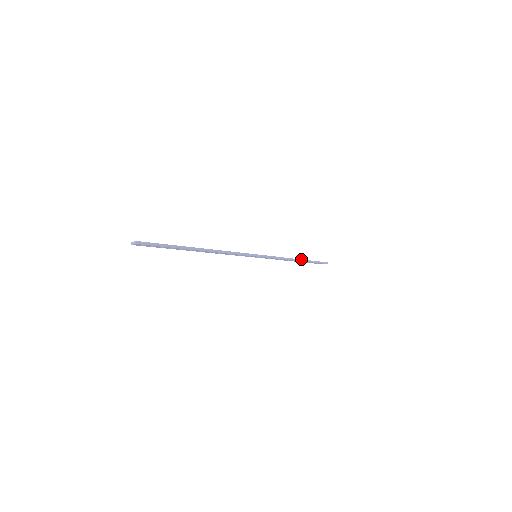
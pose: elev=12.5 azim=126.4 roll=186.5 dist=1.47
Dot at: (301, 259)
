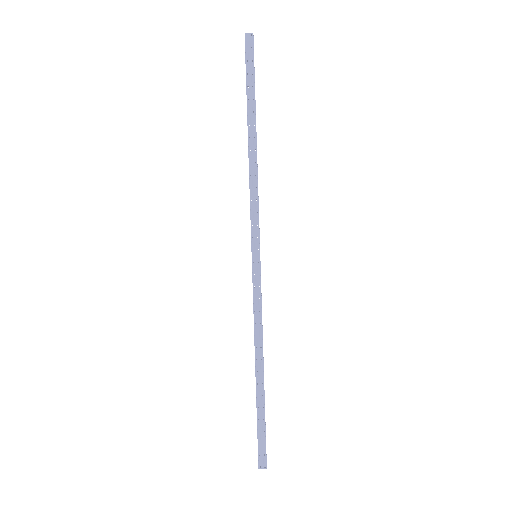
Dot at: occluded
